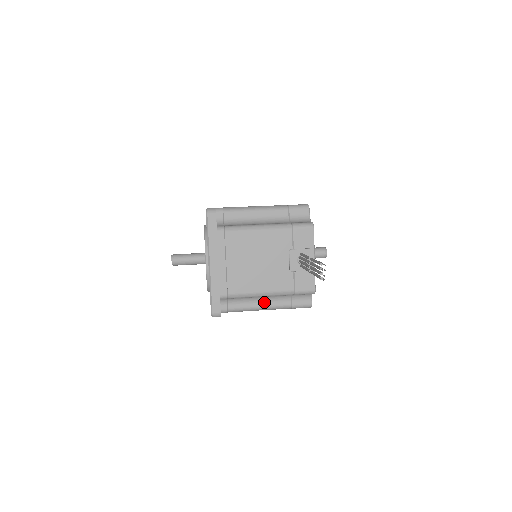
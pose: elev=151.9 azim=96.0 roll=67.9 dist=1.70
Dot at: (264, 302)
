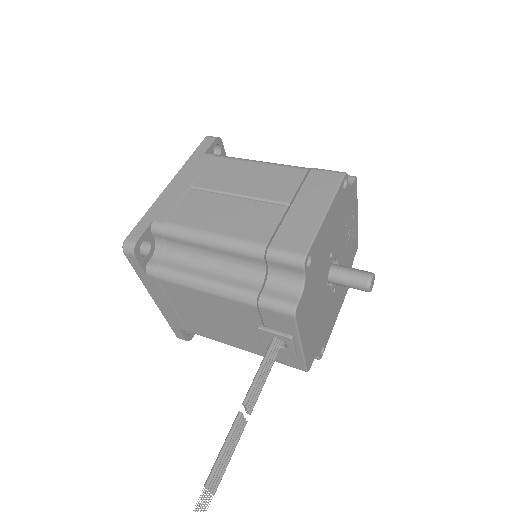
Dot at: occluded
